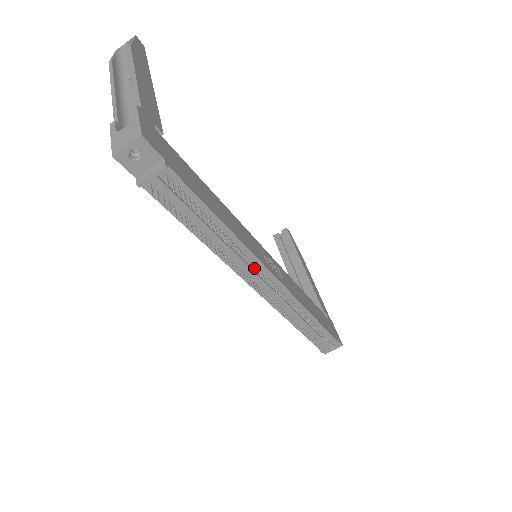
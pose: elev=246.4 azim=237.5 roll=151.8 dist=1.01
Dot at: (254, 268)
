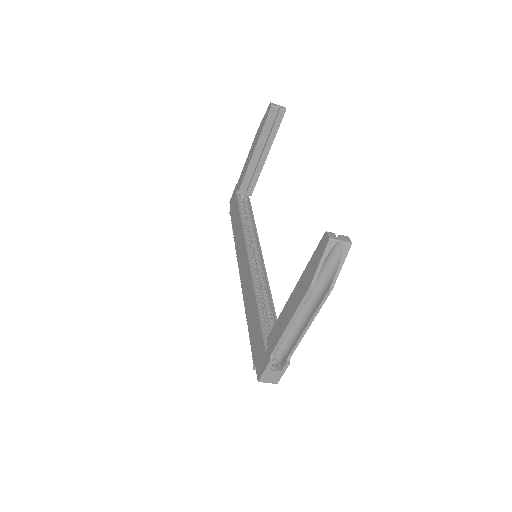
Dot at: occluded
